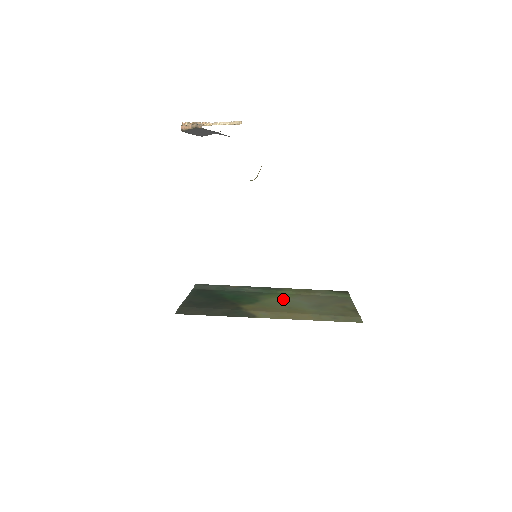
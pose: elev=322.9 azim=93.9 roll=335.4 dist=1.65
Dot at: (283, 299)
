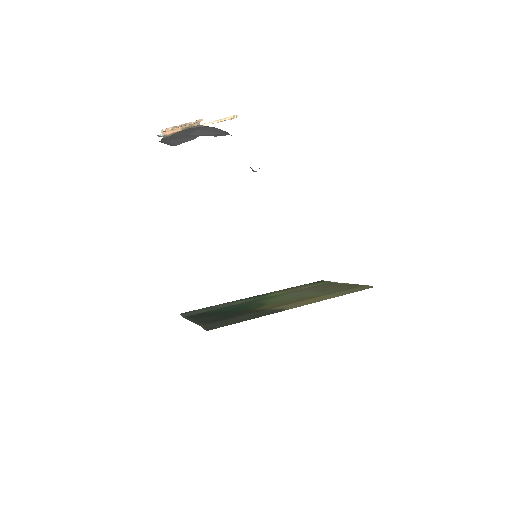
Dot at: (283, 297)
